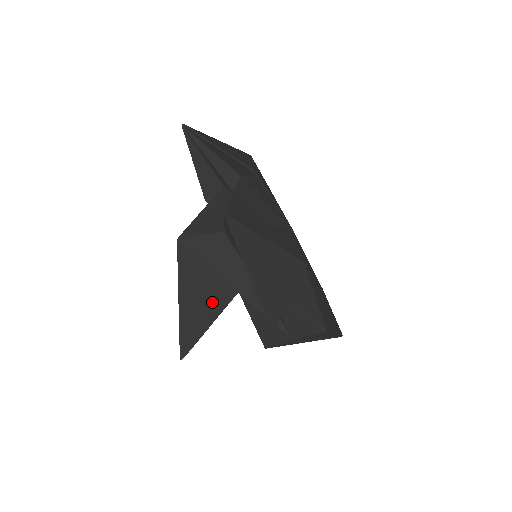
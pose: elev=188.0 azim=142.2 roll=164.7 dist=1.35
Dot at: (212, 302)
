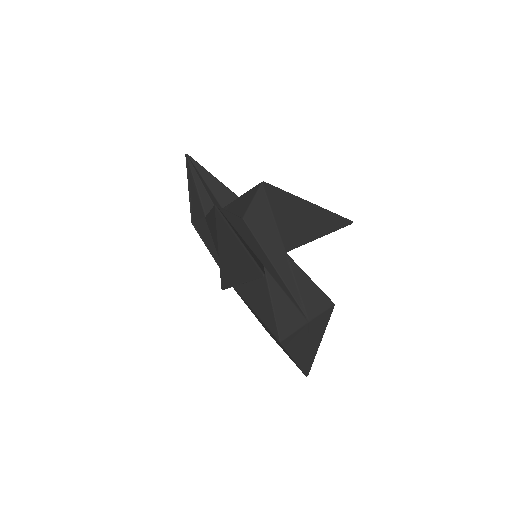
Dot at: (255, 257)
